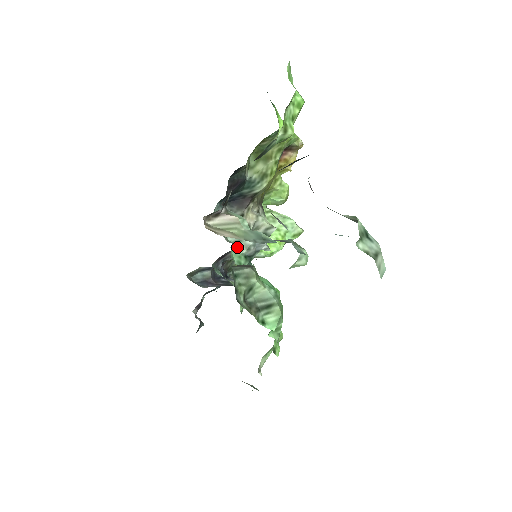
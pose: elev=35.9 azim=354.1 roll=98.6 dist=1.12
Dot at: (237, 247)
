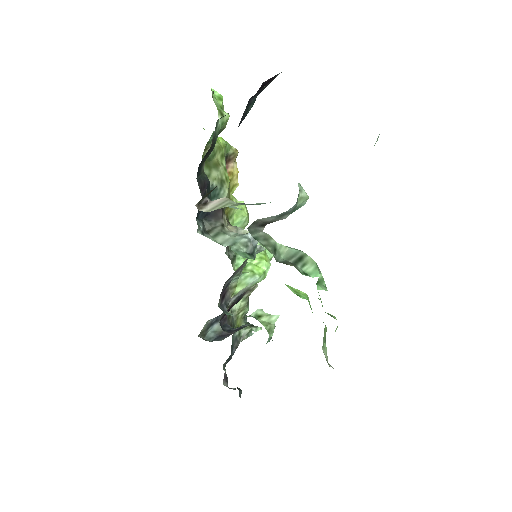
Dot at: (236, 248)
